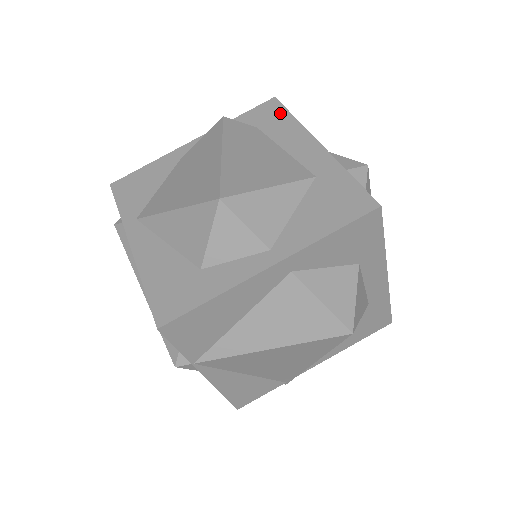
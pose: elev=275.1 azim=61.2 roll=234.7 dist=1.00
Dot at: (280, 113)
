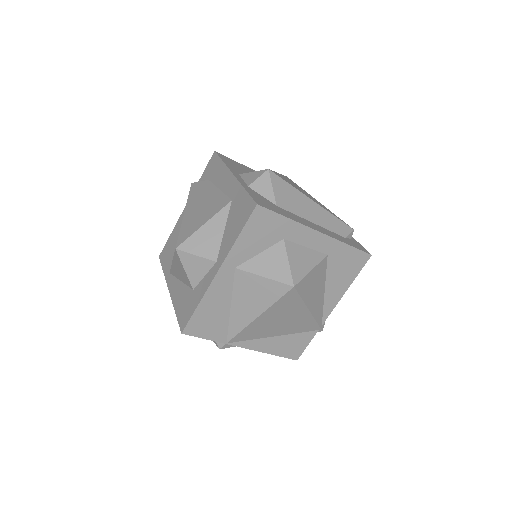
Dot at: (217, 162)
